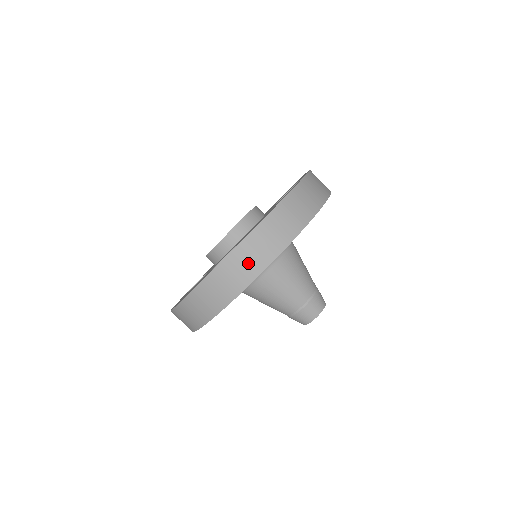
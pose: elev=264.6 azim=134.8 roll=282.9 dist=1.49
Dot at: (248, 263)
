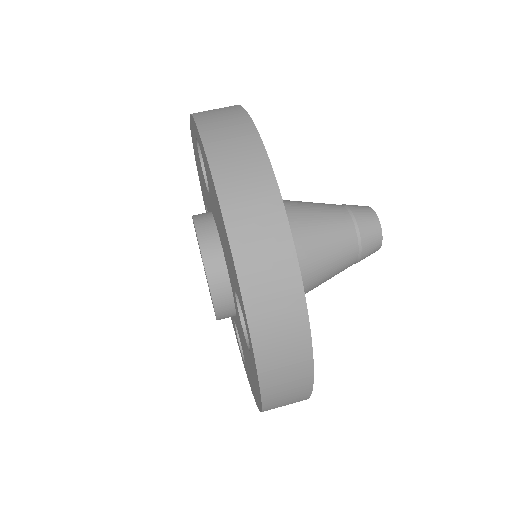
Dot at: occluded
